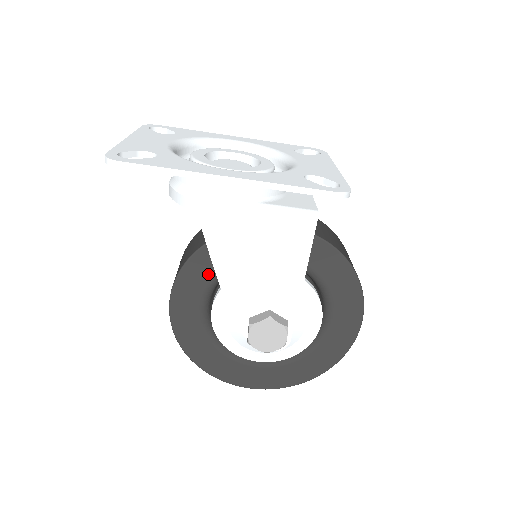
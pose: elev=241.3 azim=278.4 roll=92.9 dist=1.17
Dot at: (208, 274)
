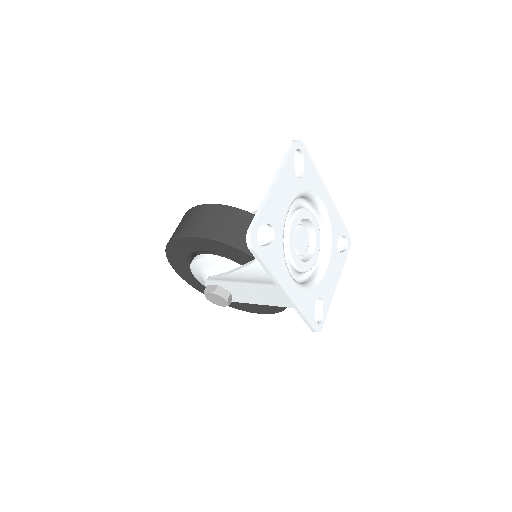
Dot at: (225, 253)
